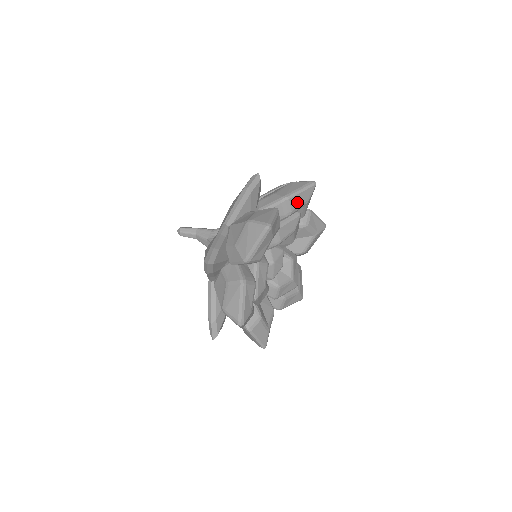
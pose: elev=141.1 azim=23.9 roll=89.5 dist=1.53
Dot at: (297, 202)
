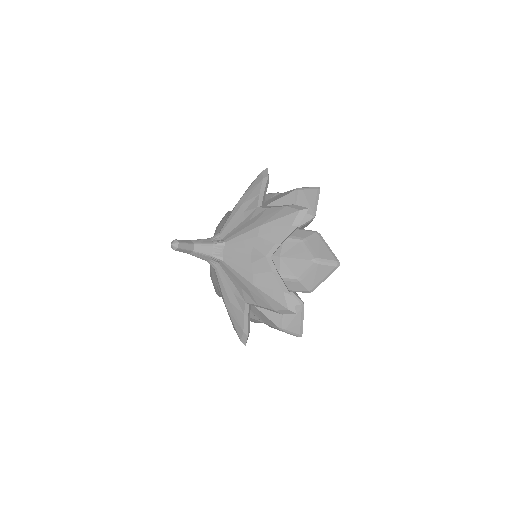
Dot at: occluded
